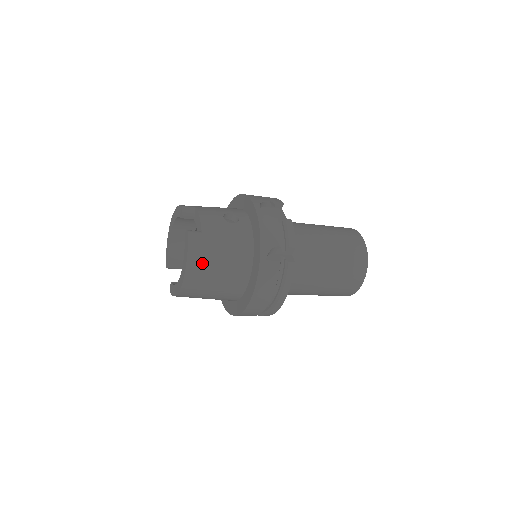
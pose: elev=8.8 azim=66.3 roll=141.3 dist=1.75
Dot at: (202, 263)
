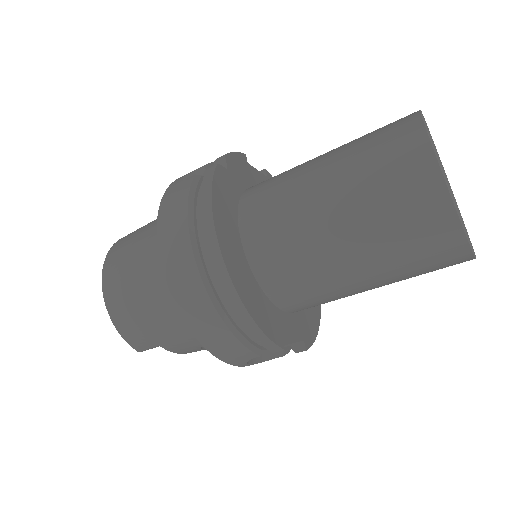
Dot at: (122, 247)
